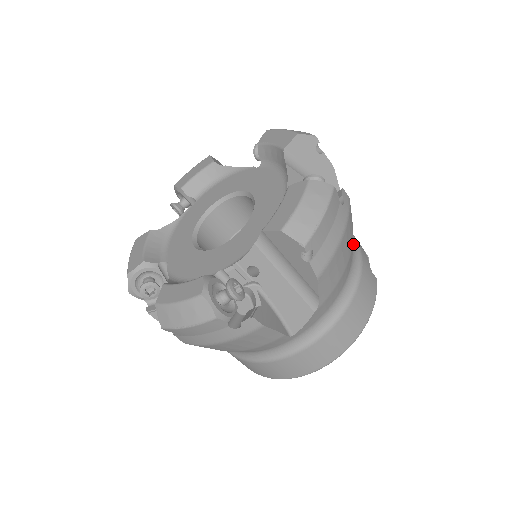
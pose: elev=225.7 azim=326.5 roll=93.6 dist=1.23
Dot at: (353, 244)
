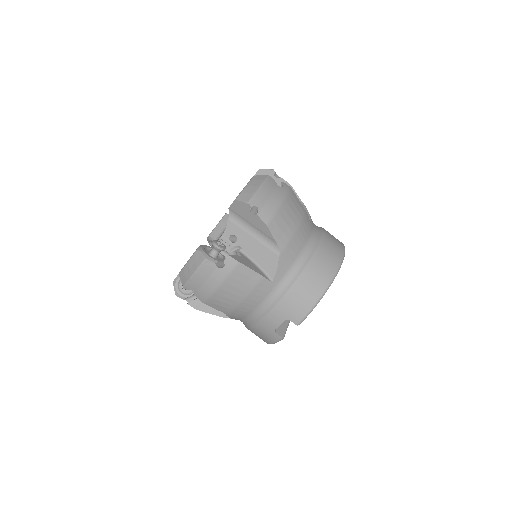
Dot at: occluded
